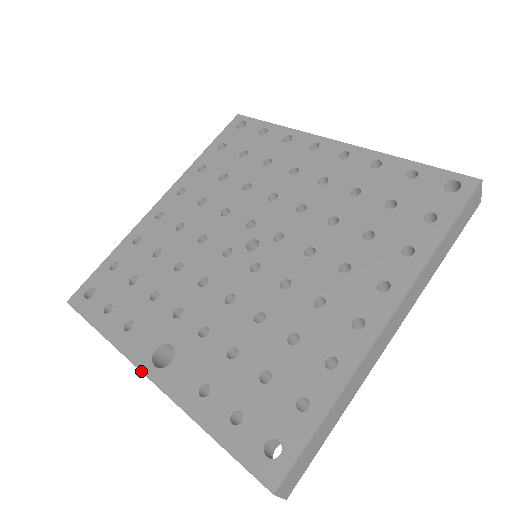
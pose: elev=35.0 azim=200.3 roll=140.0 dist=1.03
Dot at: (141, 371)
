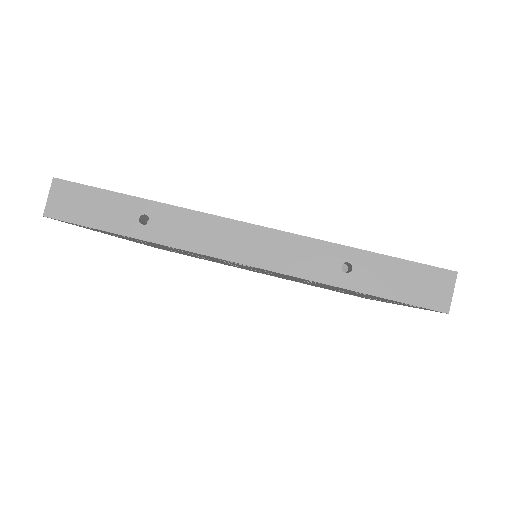
Dot at: occluded
